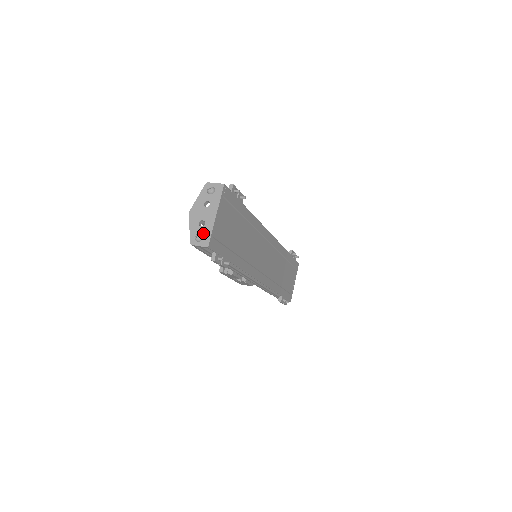
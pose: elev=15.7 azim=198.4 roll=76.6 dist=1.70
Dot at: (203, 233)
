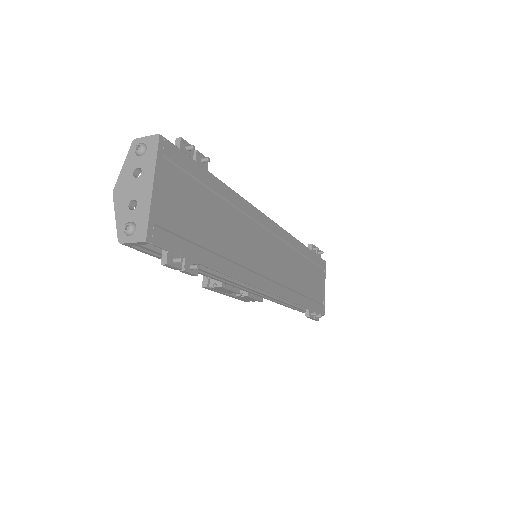
Dot at: (136, 220)
